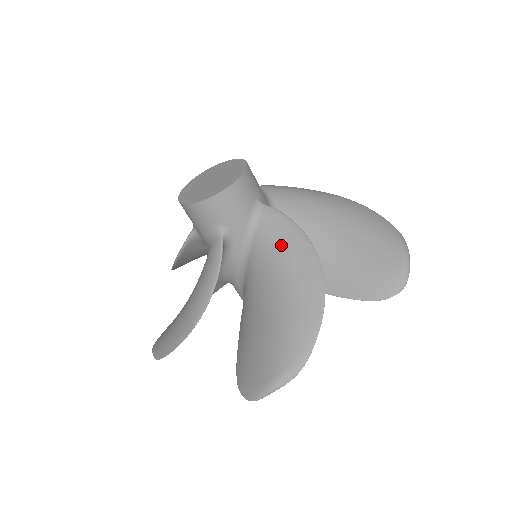
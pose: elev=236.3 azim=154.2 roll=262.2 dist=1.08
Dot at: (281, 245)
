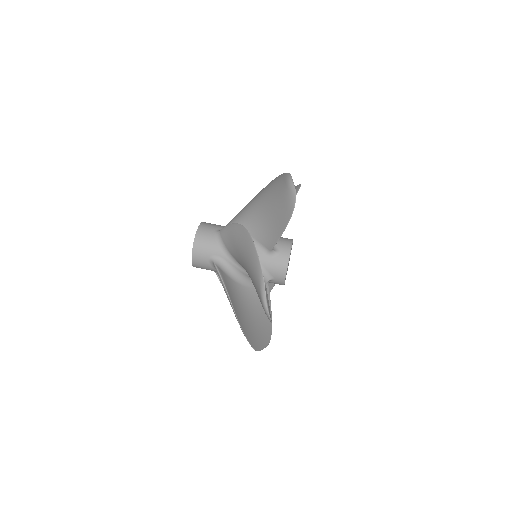
Dot at: (232, 239)
